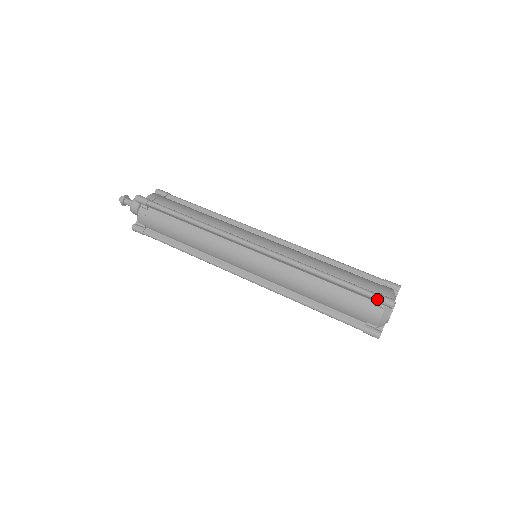
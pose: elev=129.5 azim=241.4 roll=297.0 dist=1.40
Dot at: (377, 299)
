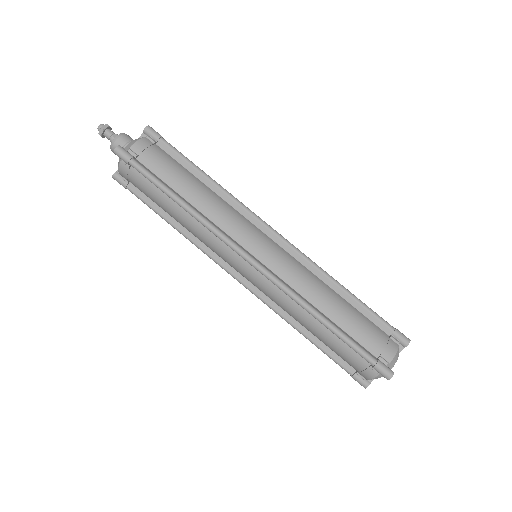
Dot at: (374, 368)
